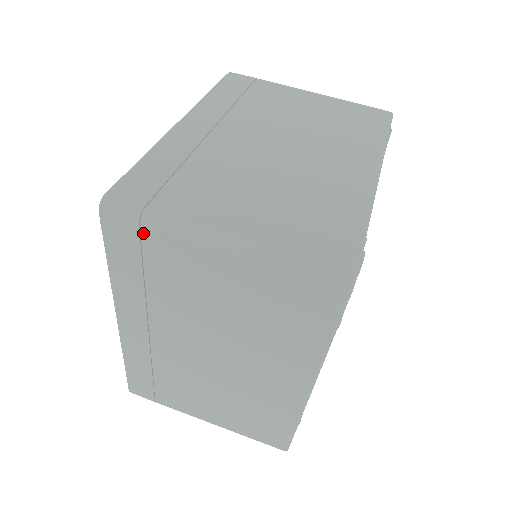
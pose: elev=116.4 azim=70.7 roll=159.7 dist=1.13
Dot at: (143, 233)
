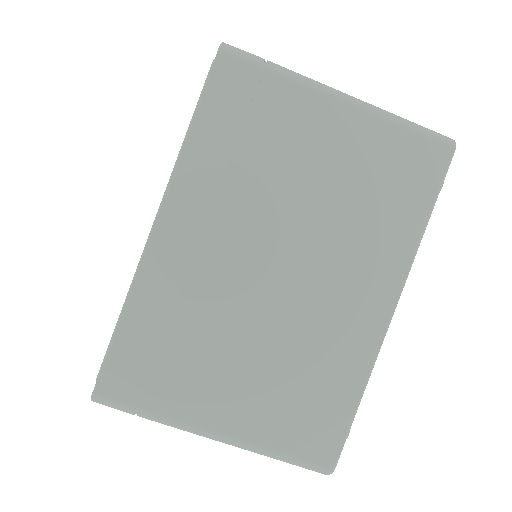
Dot at: occluded
